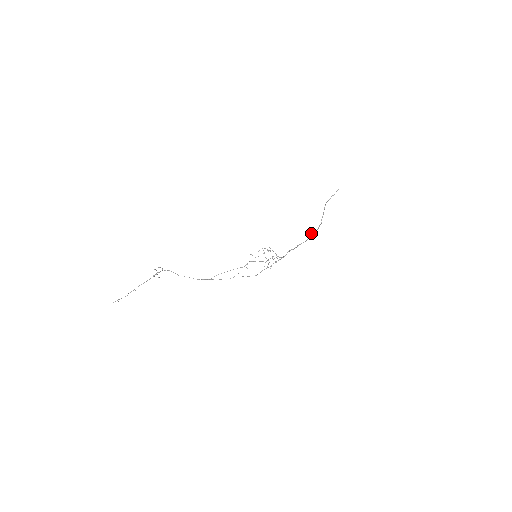
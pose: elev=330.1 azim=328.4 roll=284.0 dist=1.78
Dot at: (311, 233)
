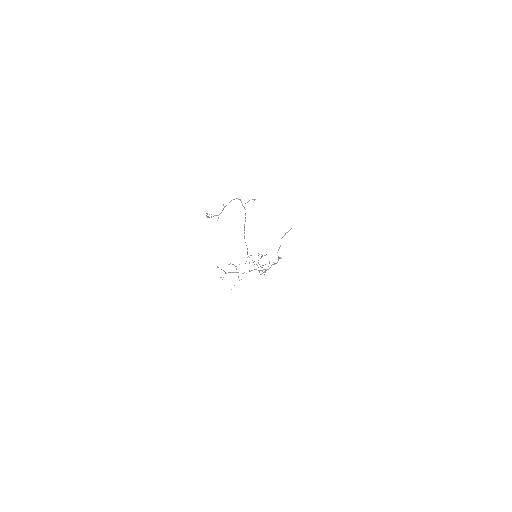
Dot at: (279, 257)
